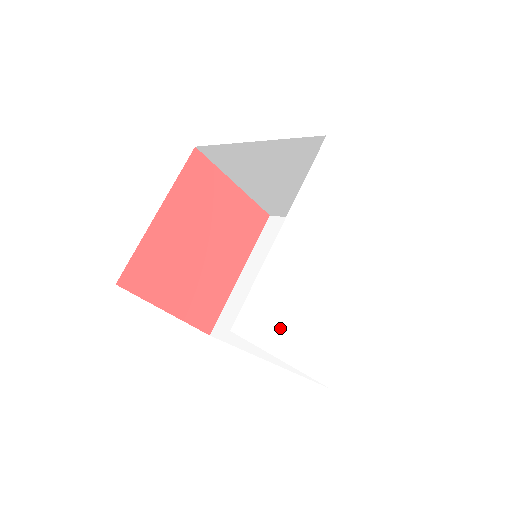
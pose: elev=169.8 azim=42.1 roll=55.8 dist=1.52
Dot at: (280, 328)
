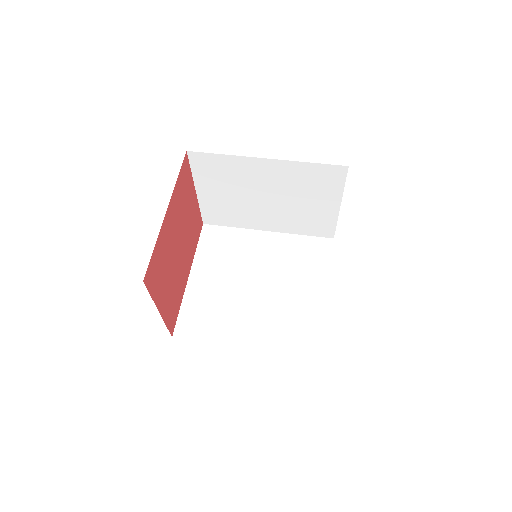
Dot at: occluded
